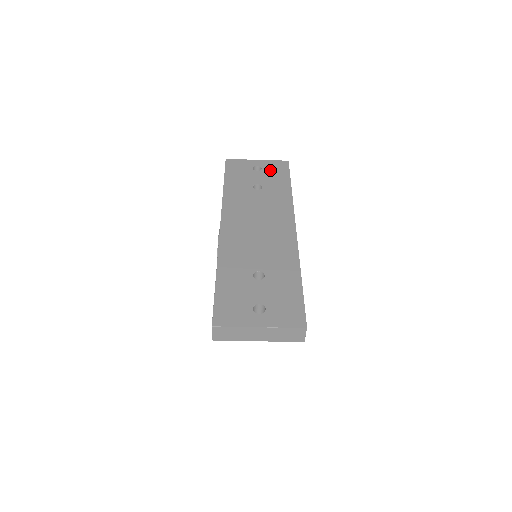
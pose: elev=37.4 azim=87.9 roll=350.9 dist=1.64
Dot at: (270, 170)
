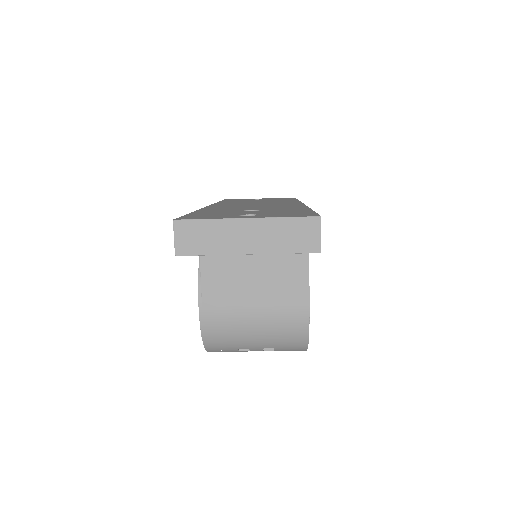
Dot at: occluded
